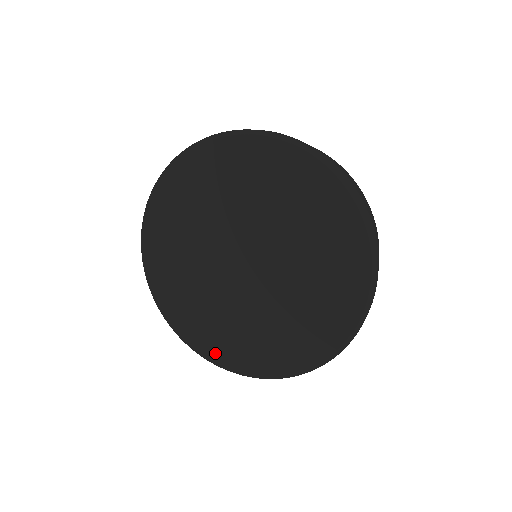
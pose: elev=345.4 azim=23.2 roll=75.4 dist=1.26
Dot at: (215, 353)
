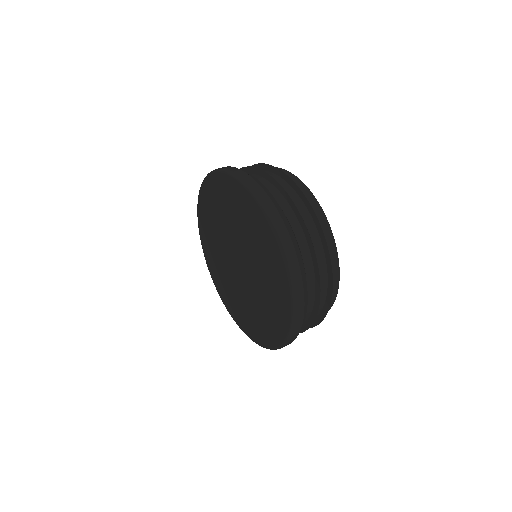
Dot at: (209, 263)
